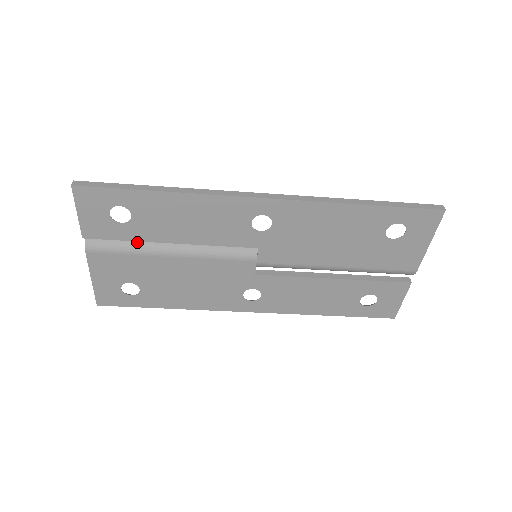
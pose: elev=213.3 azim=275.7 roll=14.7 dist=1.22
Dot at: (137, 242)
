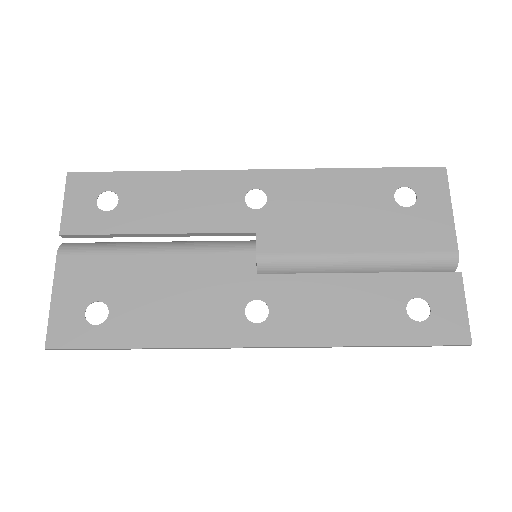
Dot at: (119, 243)
